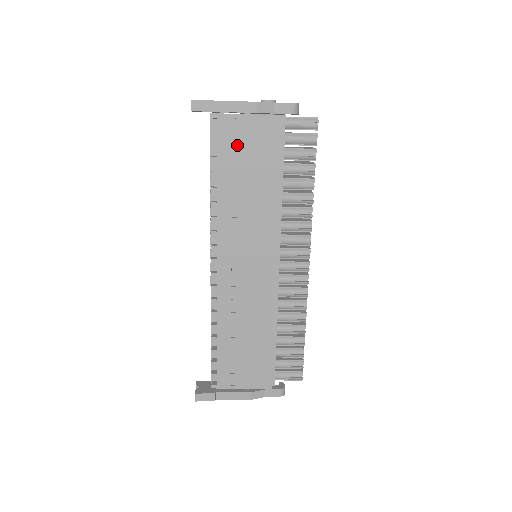
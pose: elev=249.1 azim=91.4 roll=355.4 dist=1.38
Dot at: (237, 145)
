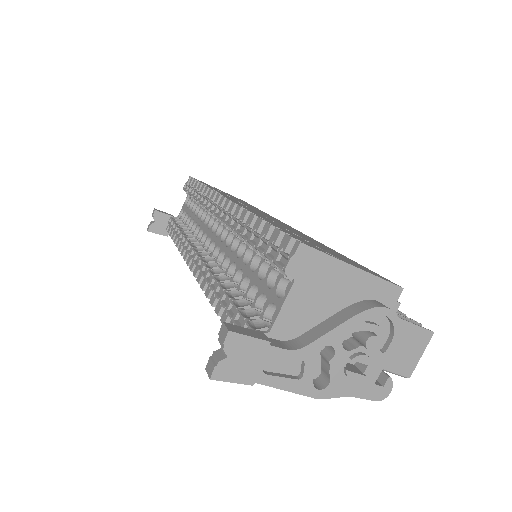
Dot at: occluded
